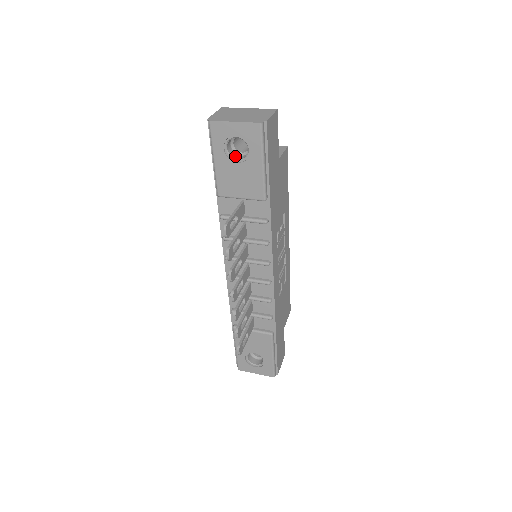
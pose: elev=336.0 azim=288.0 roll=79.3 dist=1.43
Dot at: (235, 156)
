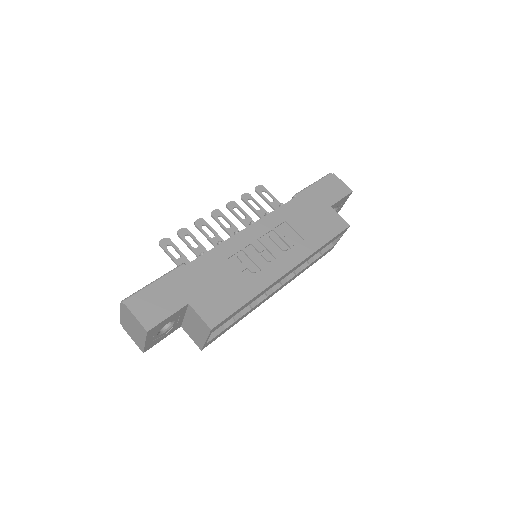
Dot at: occluded
